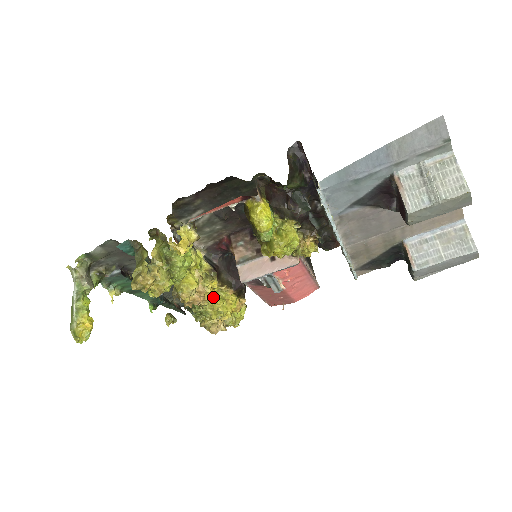
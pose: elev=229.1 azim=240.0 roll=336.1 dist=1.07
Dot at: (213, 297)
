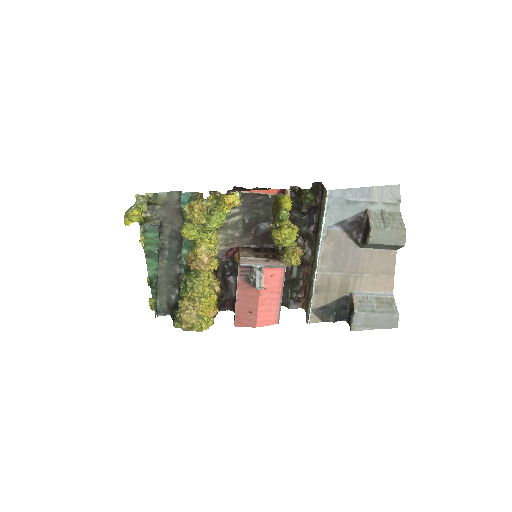
Dot at: (213, 269)
